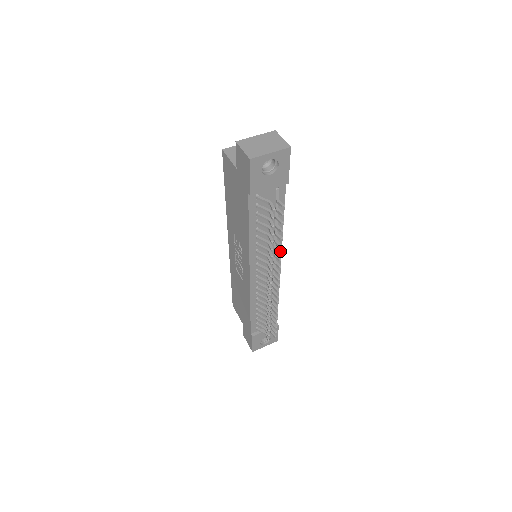
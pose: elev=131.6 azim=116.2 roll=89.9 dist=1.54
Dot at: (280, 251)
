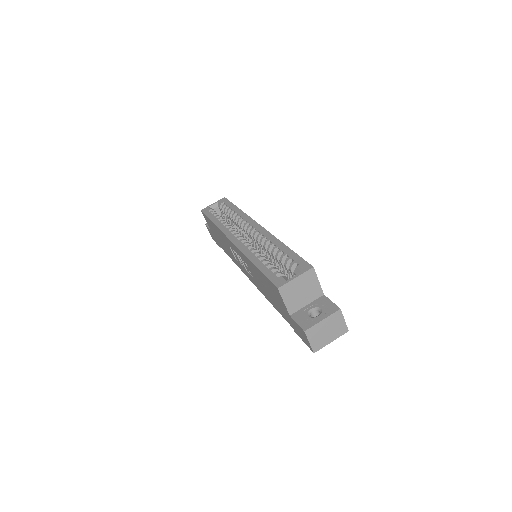
Dot at: occluded
